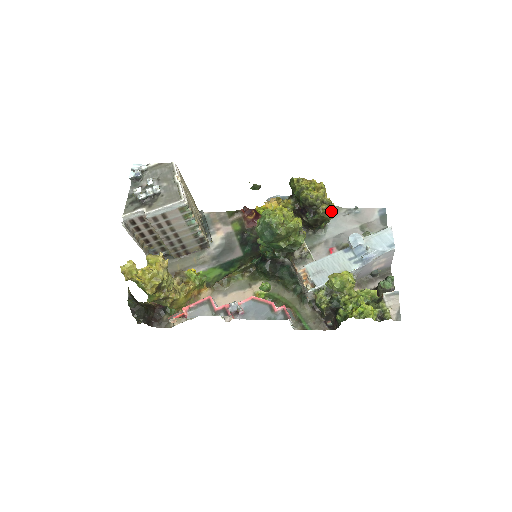
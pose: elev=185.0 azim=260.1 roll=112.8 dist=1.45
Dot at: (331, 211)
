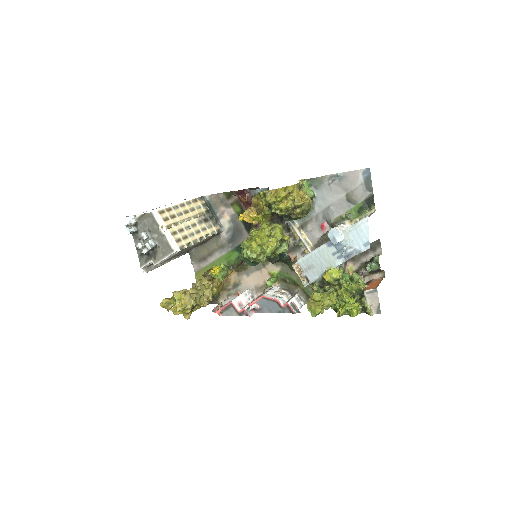
Dot at: (306, 209)
